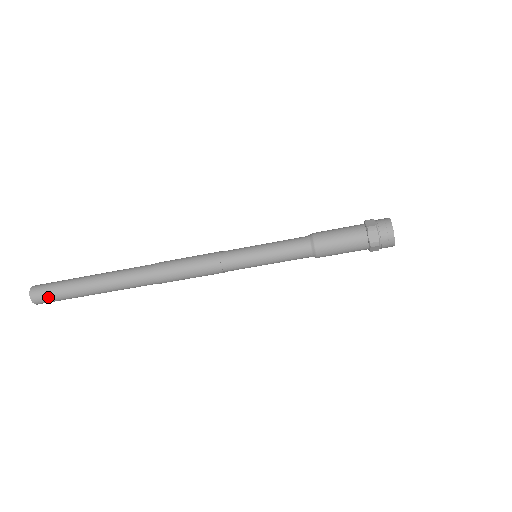
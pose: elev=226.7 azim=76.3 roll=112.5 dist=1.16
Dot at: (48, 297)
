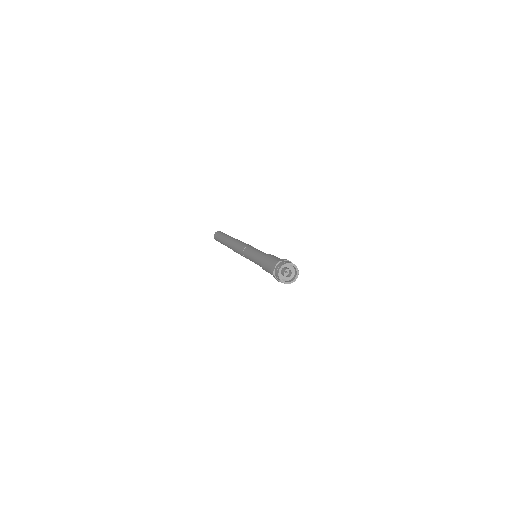
Dot at: occluded
